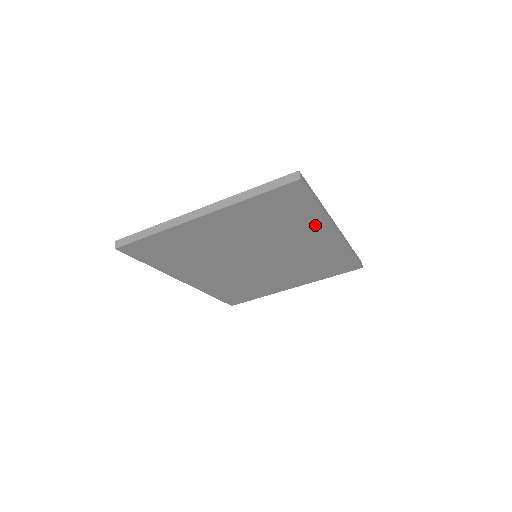
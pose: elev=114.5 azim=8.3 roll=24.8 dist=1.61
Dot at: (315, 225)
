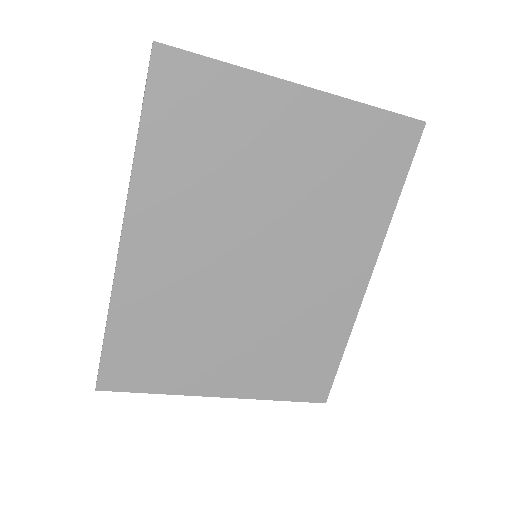
Dot at: (368, 233)
